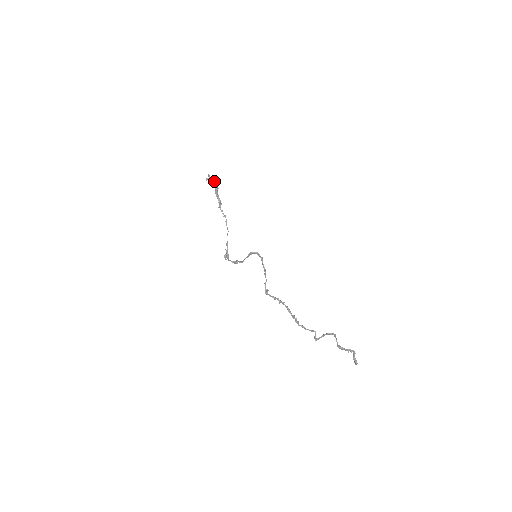
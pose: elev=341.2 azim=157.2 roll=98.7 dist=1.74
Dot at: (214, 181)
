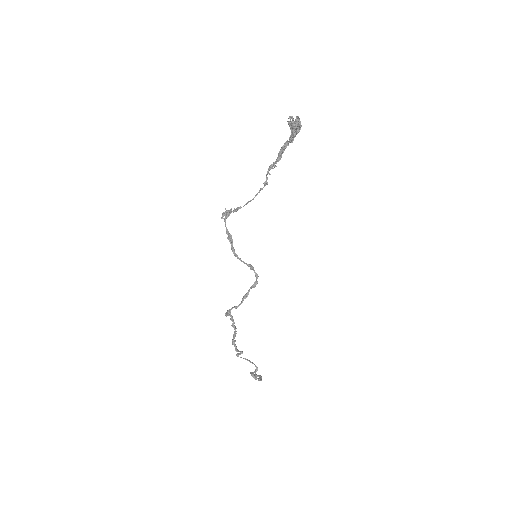
Dot at: (297, 129)
